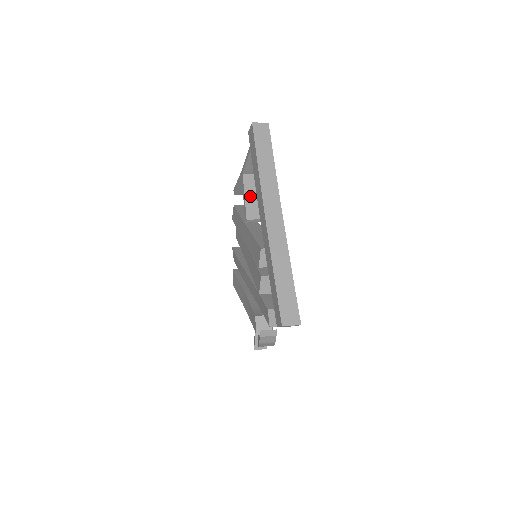
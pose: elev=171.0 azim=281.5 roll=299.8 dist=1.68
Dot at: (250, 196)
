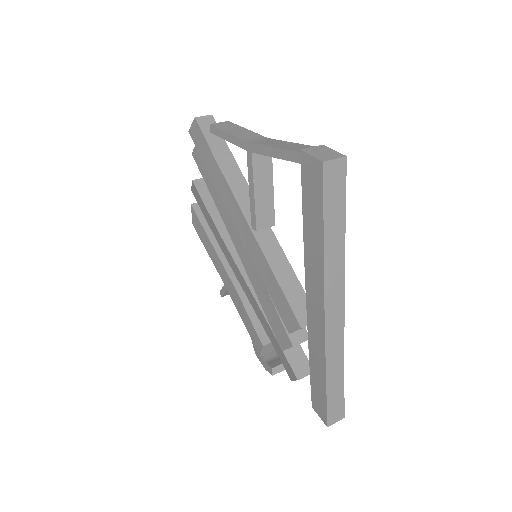
Dot at: (262, 191)
